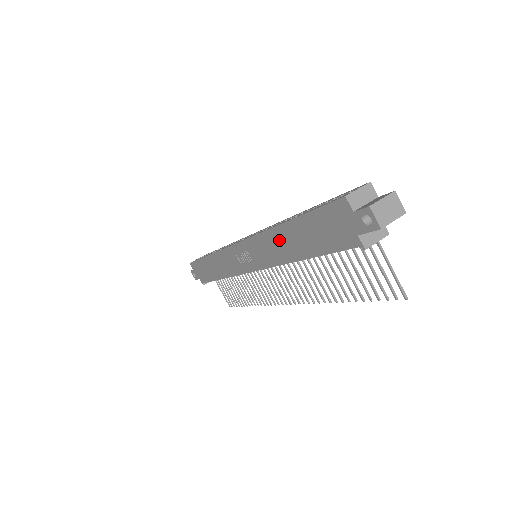
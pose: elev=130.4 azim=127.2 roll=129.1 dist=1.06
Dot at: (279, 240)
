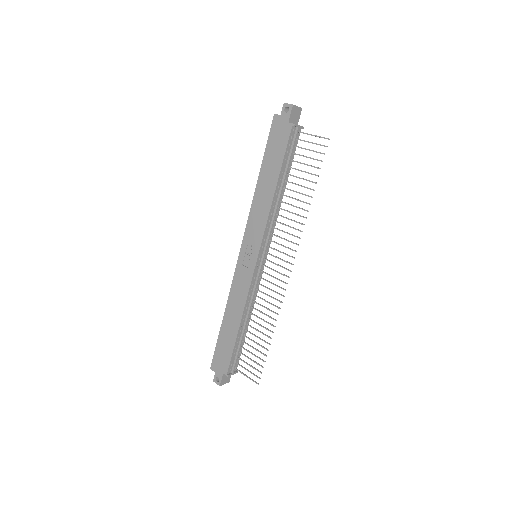
Dot at: (261, 194)
